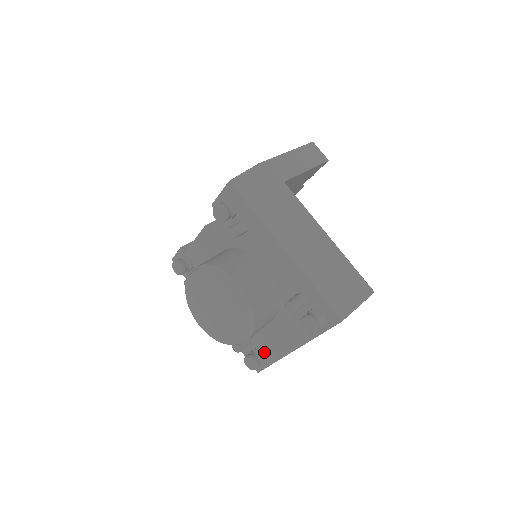
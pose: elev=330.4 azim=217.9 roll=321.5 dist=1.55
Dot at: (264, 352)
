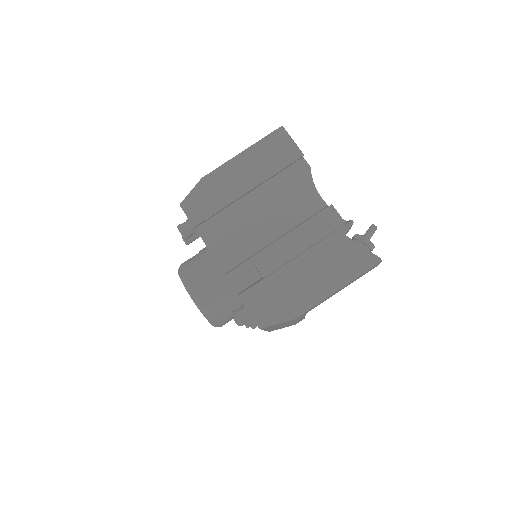
Dot at: occluded
